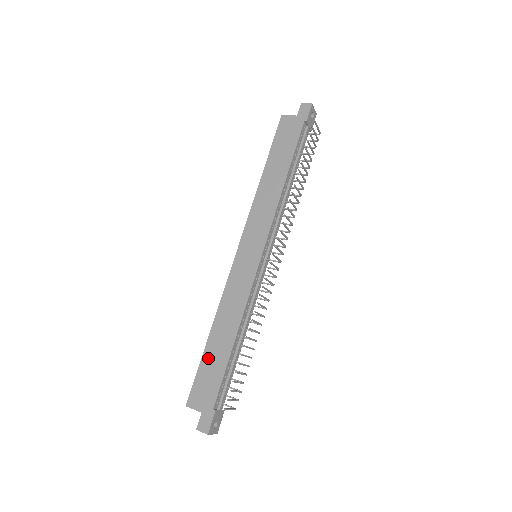
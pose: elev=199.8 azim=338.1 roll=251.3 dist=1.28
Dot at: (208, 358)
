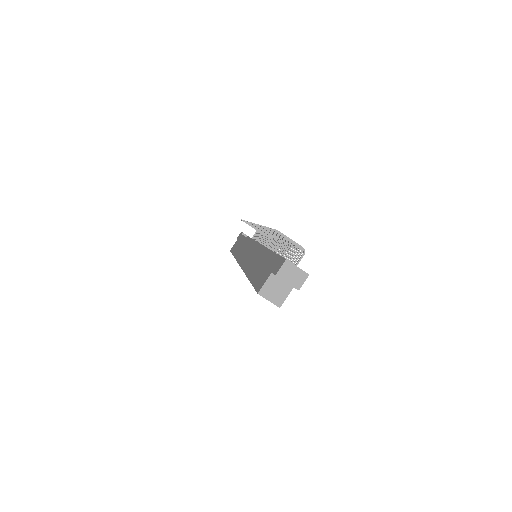
Dot at: (255, 275)
